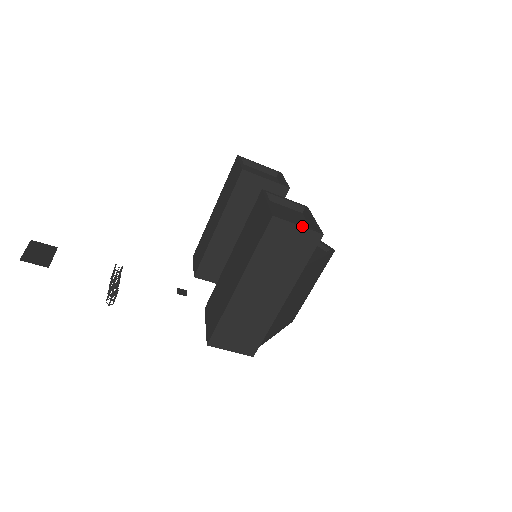
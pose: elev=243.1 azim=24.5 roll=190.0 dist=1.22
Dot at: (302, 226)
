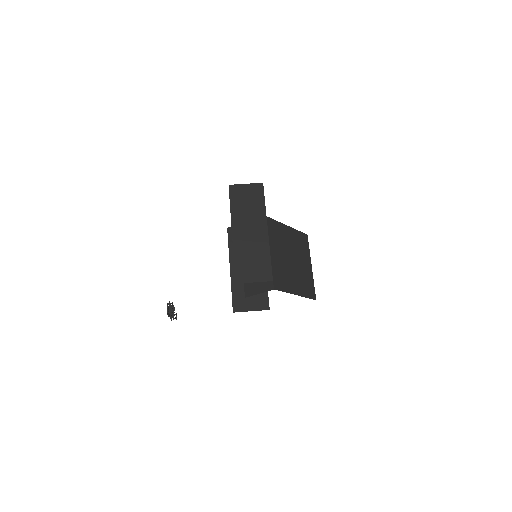
Dot at: (248, 184)
